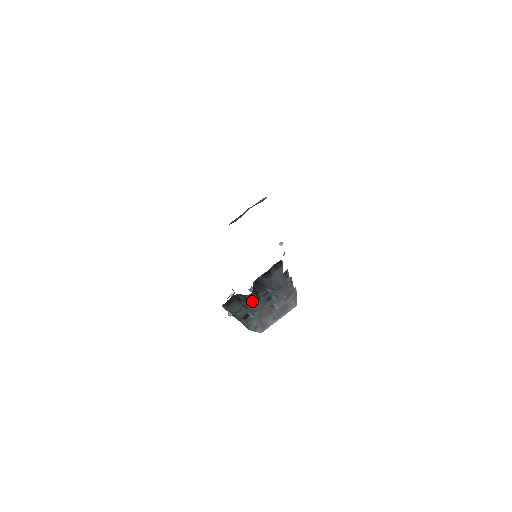
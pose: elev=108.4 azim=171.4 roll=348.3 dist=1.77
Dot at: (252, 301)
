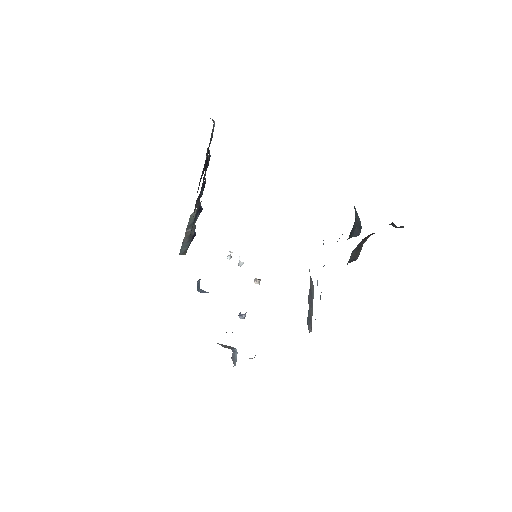
Dot at: occluded
